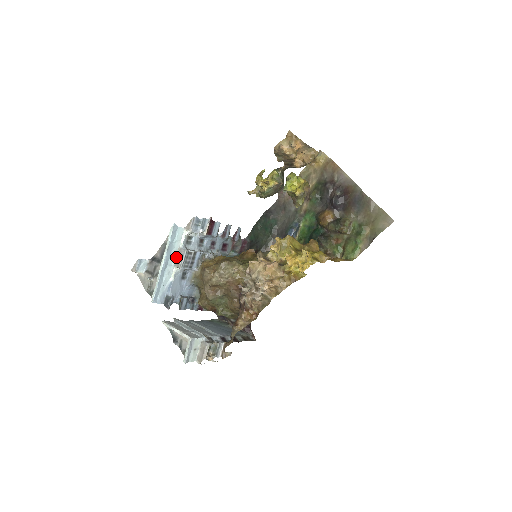
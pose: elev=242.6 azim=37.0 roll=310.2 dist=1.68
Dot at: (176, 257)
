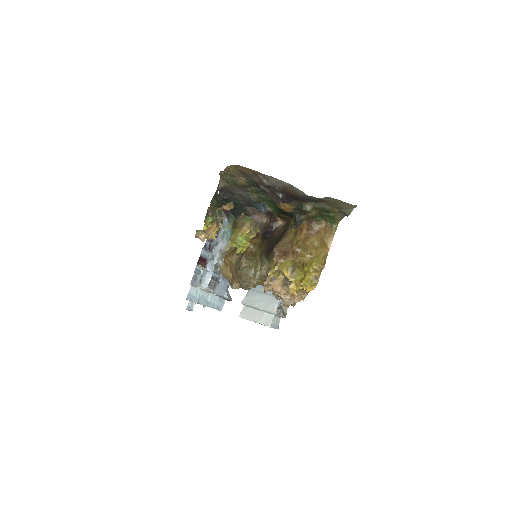
Dot at: (205, 292)
